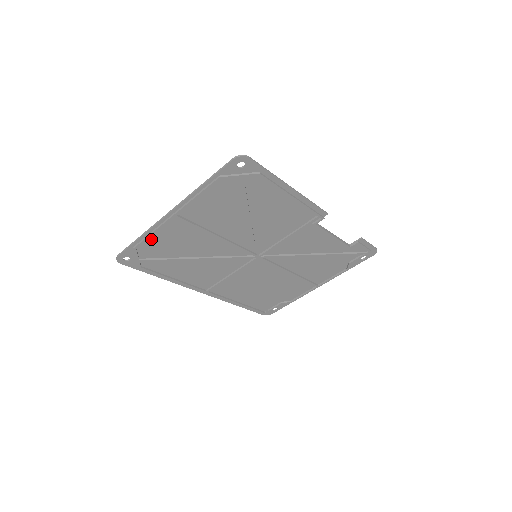
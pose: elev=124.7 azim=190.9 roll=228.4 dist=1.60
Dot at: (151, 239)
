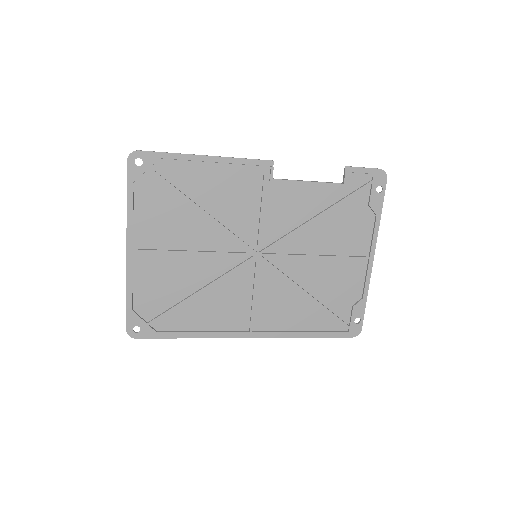
Dot at: (137, 292)
